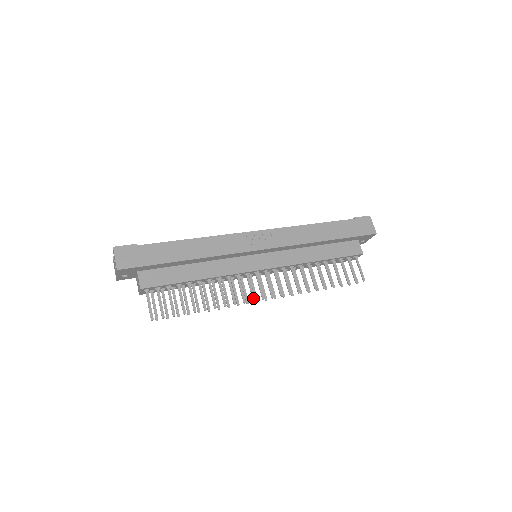
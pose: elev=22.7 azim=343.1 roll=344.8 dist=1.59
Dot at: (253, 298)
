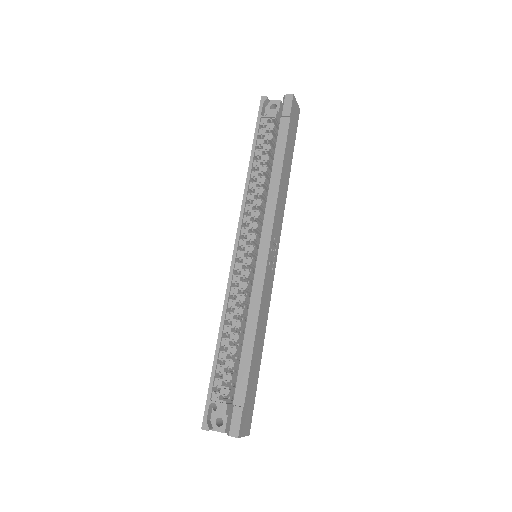
Dot at: occluded
